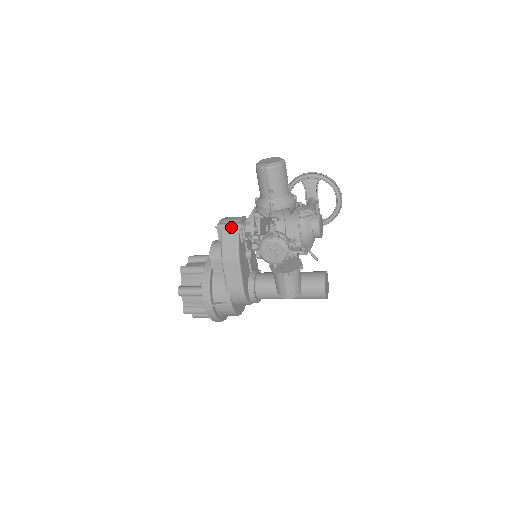
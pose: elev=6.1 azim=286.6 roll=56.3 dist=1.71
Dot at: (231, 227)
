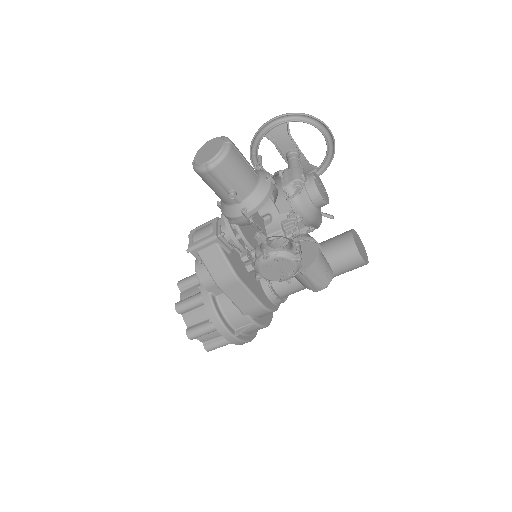
Dot at: (207, 244)
